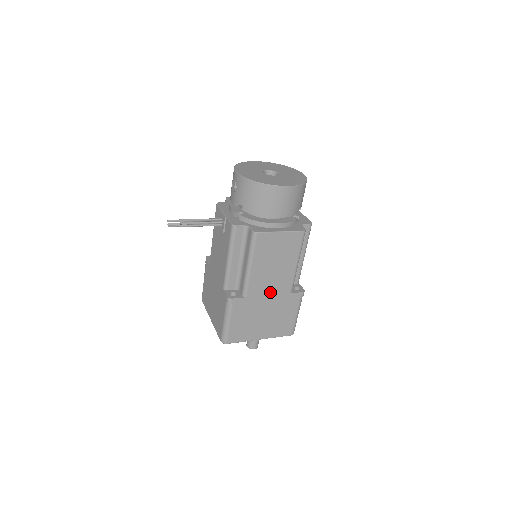
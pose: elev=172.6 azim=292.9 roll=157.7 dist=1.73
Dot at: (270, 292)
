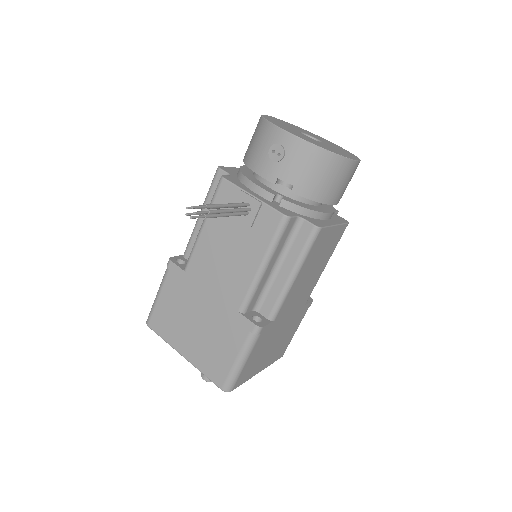
Dot at: (293, 308)
